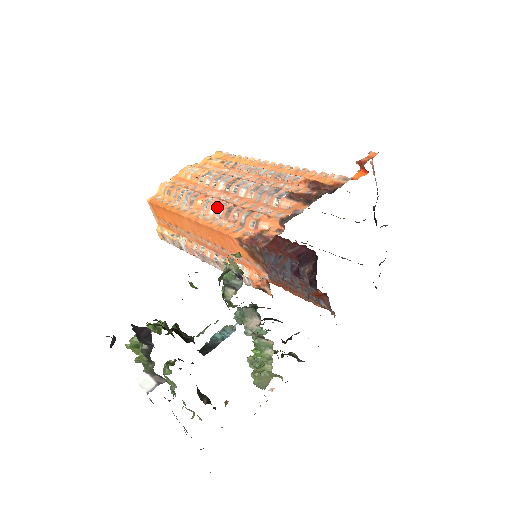
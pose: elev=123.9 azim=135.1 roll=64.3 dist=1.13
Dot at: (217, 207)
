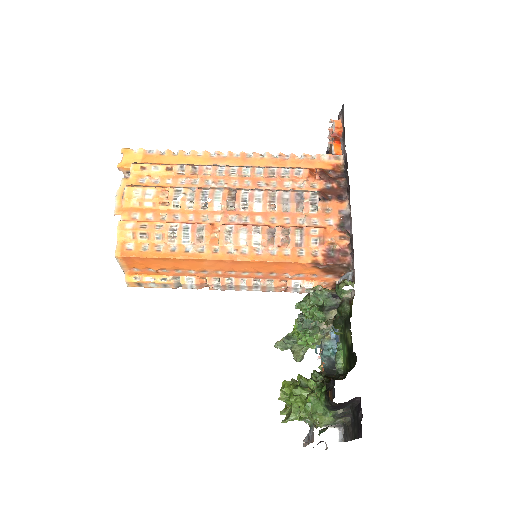
Dot at: (250, 236)
